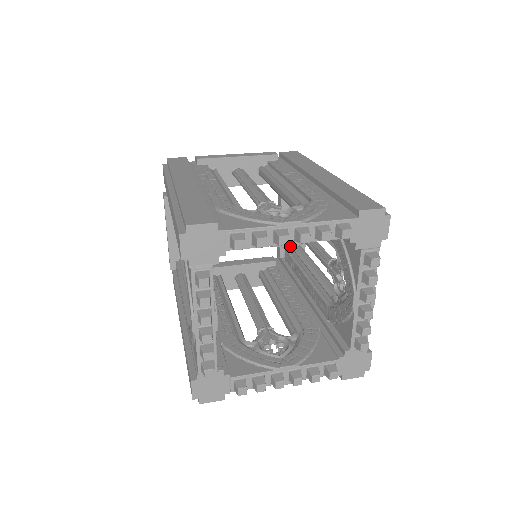
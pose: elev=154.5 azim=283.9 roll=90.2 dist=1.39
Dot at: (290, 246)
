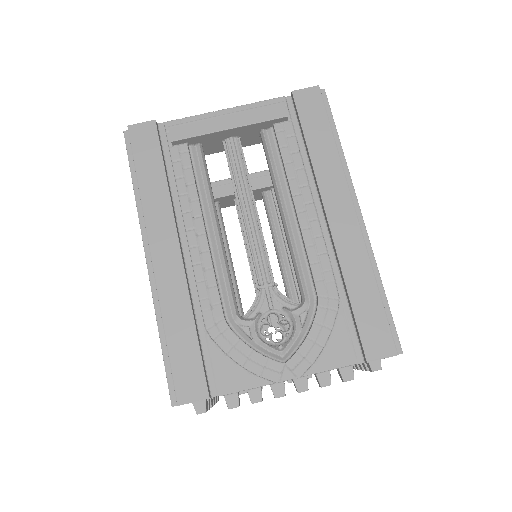
Dot at: occluded
